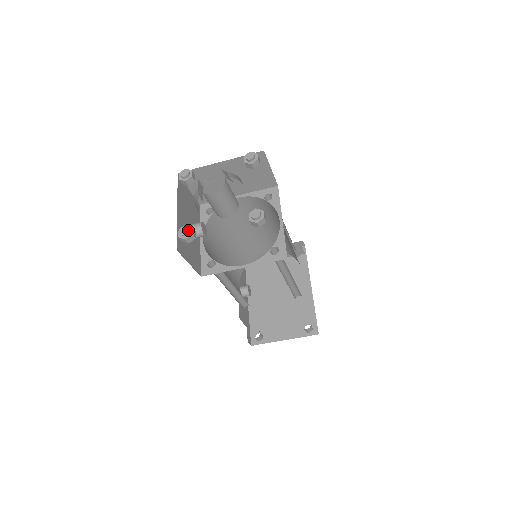
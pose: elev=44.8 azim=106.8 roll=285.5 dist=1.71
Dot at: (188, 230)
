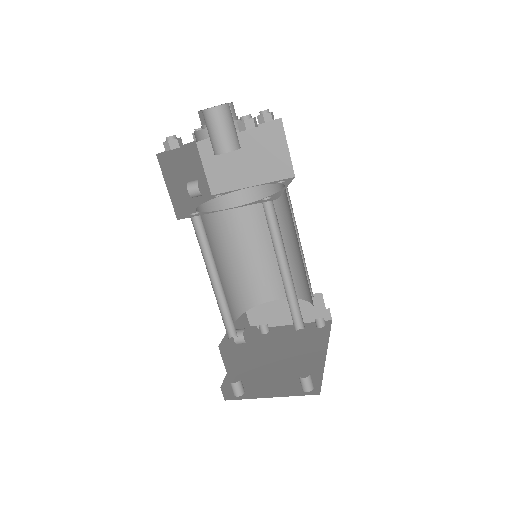
Dot at: (174, 135)
